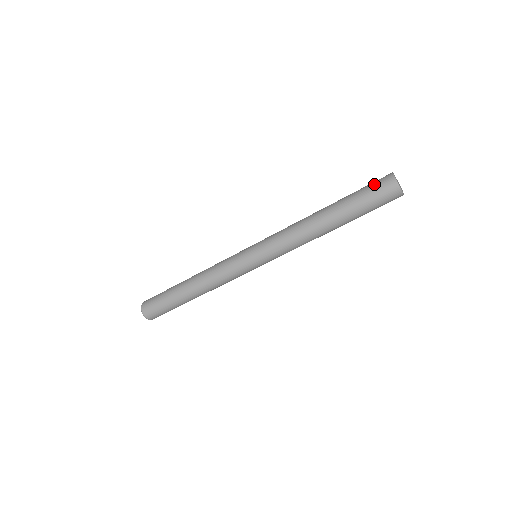
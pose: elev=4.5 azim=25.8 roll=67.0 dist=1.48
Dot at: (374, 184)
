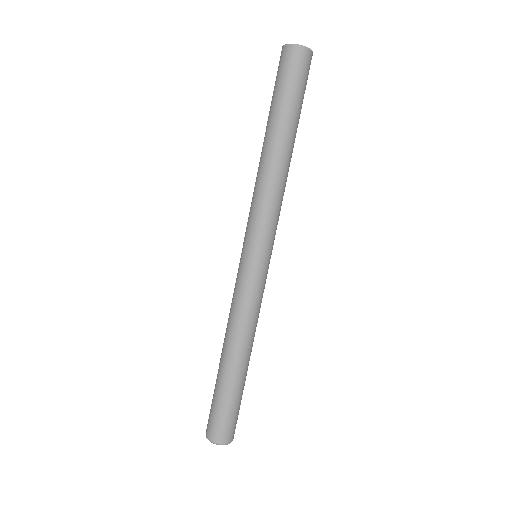
Dot at: occluded
